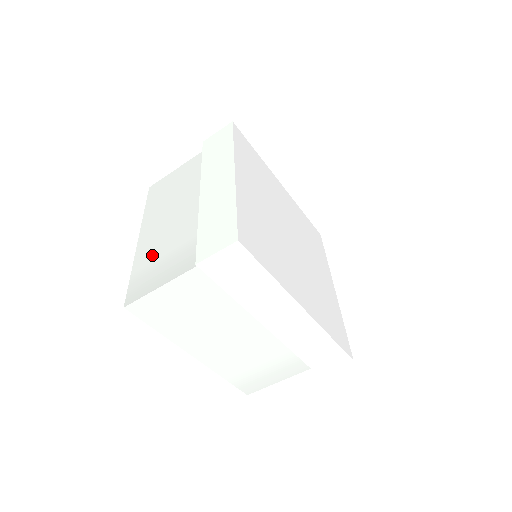
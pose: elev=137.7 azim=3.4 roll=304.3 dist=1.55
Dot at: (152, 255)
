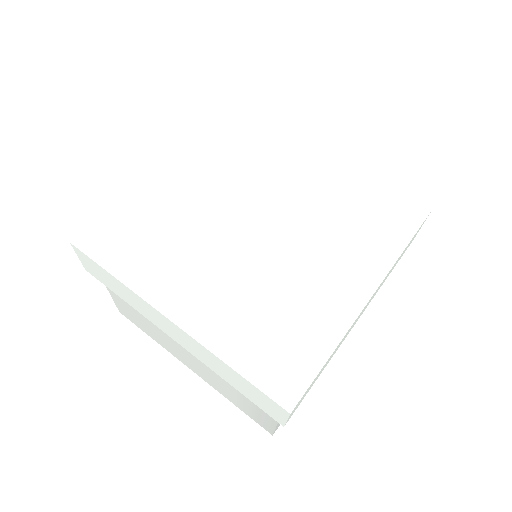
Dot at: (227, 392)
